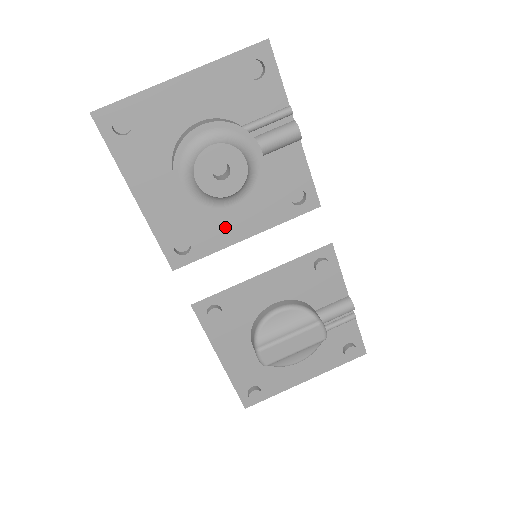
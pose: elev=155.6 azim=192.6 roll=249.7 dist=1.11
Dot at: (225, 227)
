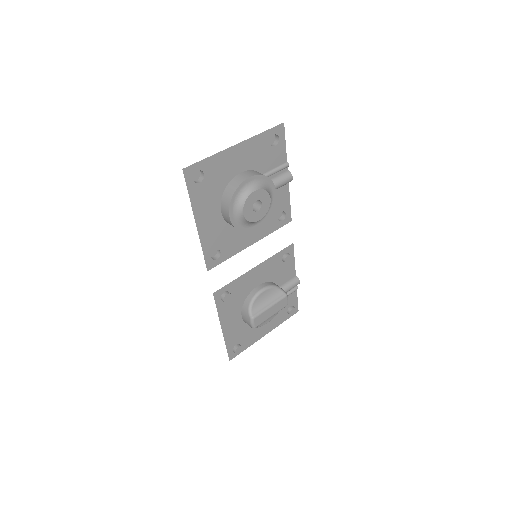
Dot at: (241, 239)
